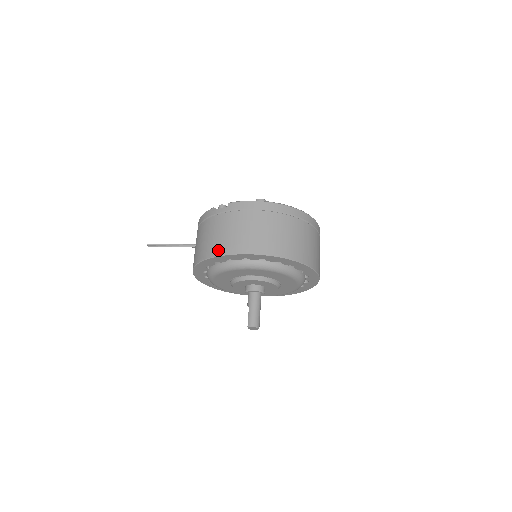
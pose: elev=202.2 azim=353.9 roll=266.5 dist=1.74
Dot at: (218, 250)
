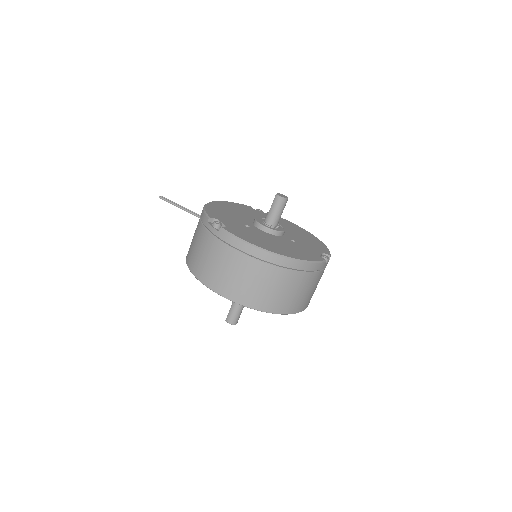
Dot at: (198, 273)
